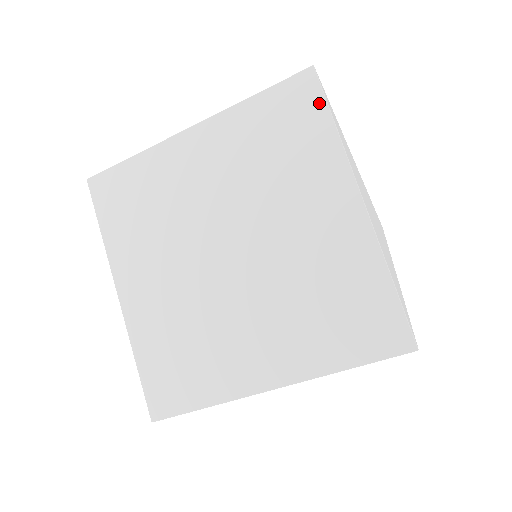
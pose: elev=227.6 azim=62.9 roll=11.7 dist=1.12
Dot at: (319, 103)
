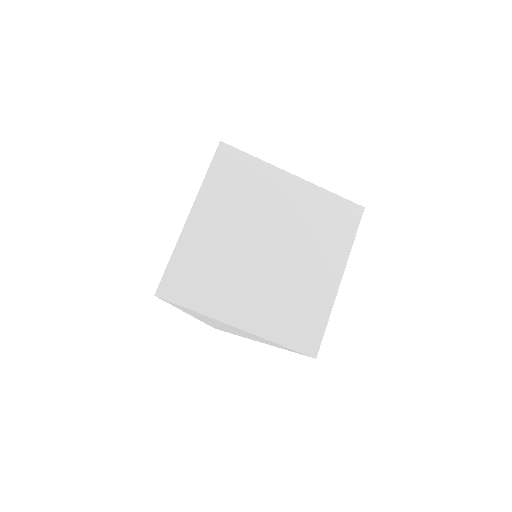
Dot at: occluded
